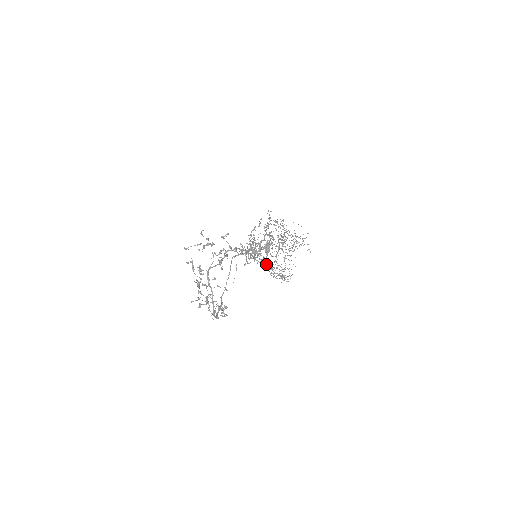
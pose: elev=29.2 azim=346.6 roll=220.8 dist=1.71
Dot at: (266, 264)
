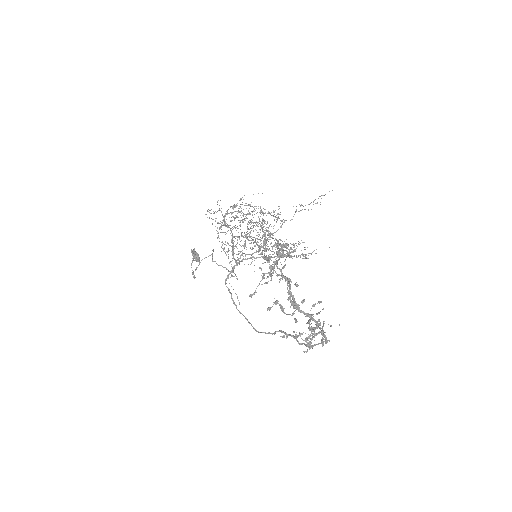
Dot at: (292, 251)
